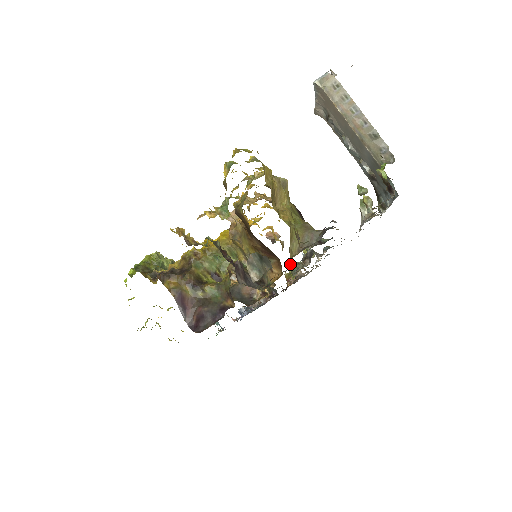
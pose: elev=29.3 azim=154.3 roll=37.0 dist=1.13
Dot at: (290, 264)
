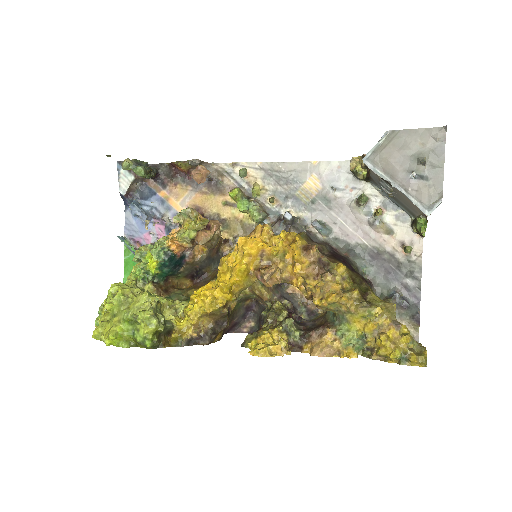
Dot at: (192, 162)
